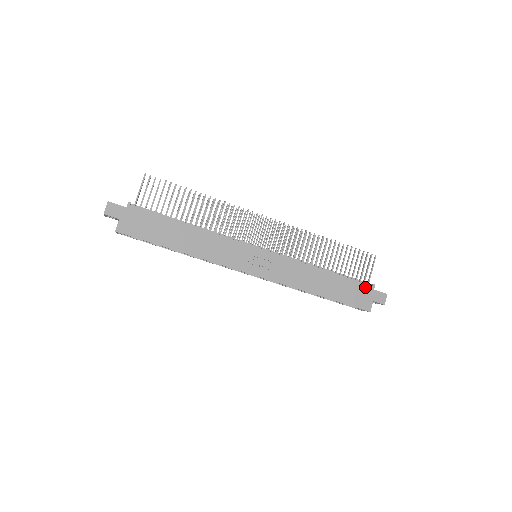
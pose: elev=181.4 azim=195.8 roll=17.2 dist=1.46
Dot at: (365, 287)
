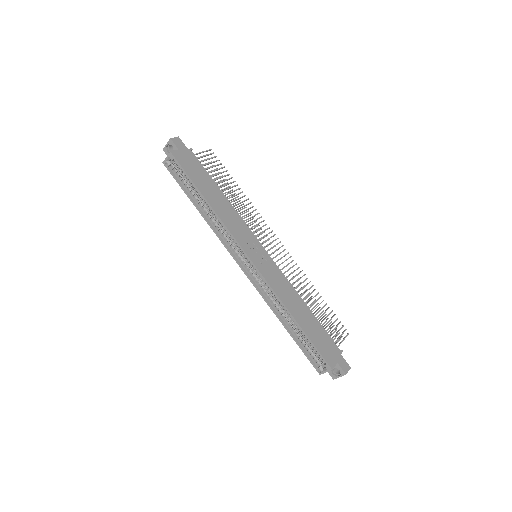
Dot at: (334, 346)
